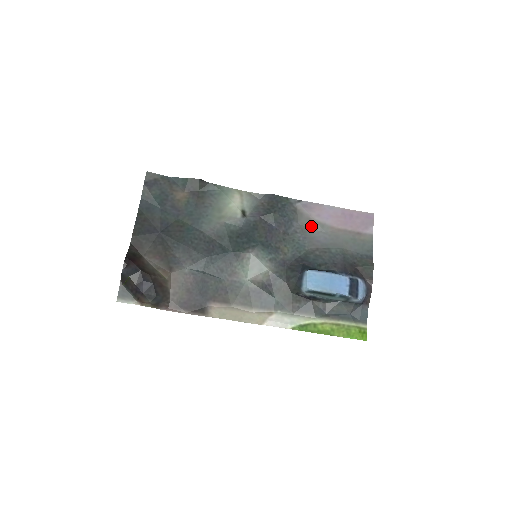
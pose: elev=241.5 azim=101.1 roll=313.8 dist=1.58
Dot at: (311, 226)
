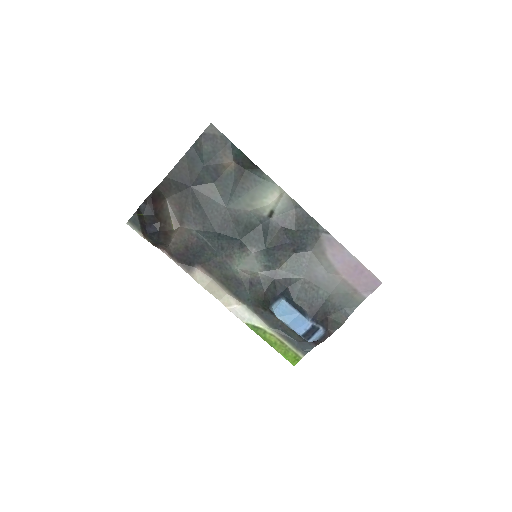
Dot at: (320, 260)
